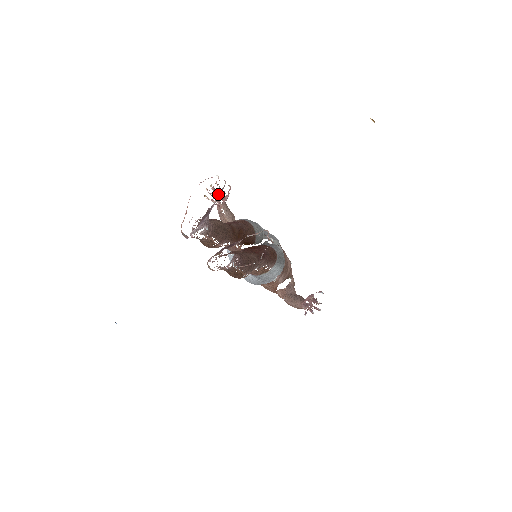
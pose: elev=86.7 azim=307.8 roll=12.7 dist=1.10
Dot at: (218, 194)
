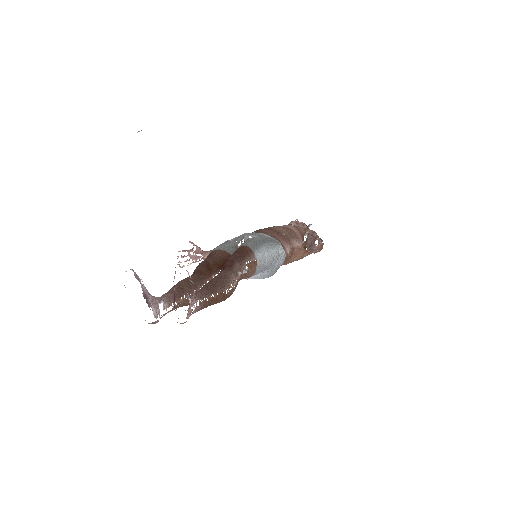
Dot at: (191, 255)
